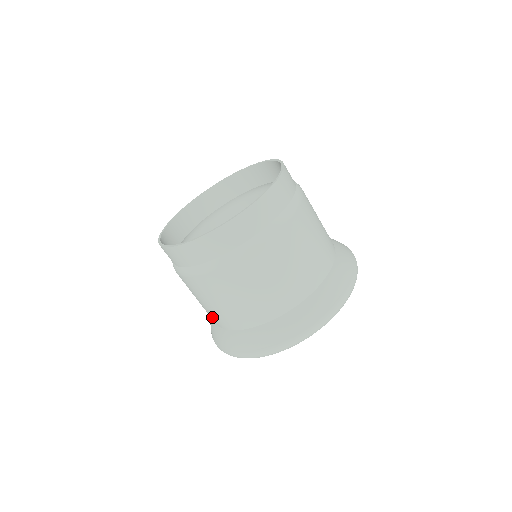
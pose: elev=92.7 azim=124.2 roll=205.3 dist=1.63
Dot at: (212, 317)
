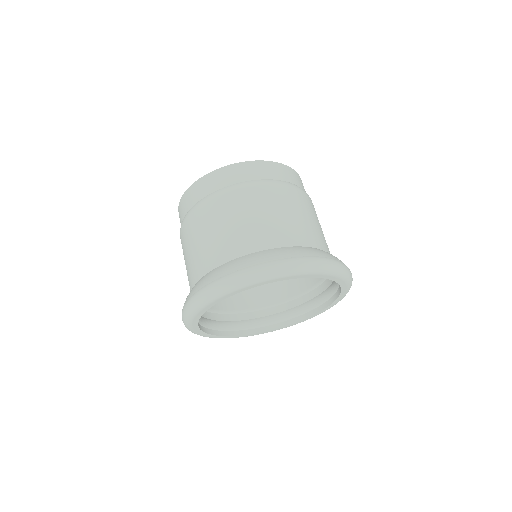
Dot at: (189, 279)
